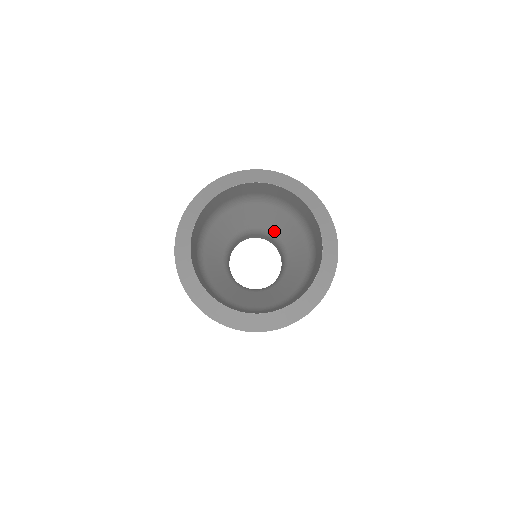
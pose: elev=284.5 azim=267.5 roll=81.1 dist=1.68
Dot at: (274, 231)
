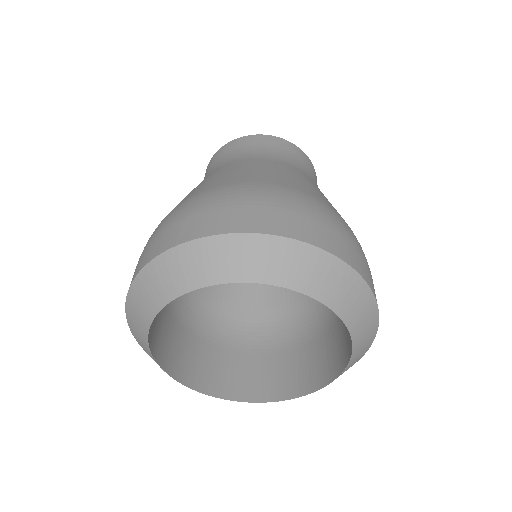
Dot at: occluded
